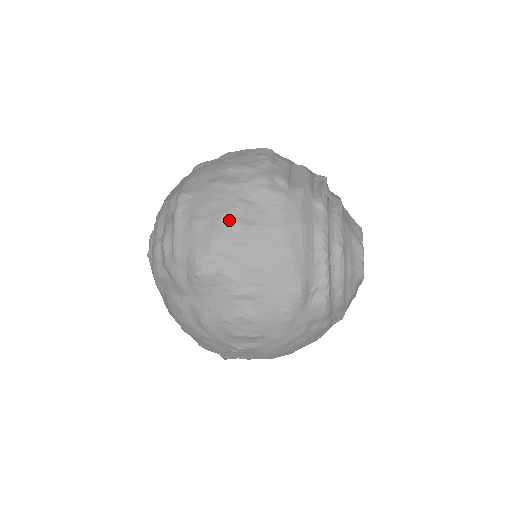
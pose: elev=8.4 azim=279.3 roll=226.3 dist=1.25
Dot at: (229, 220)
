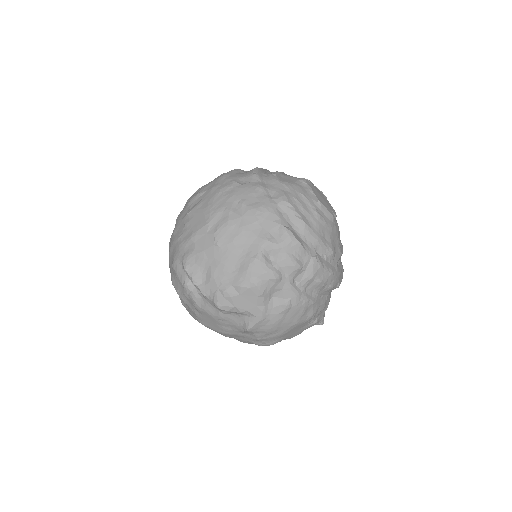
Dot at: occluded
